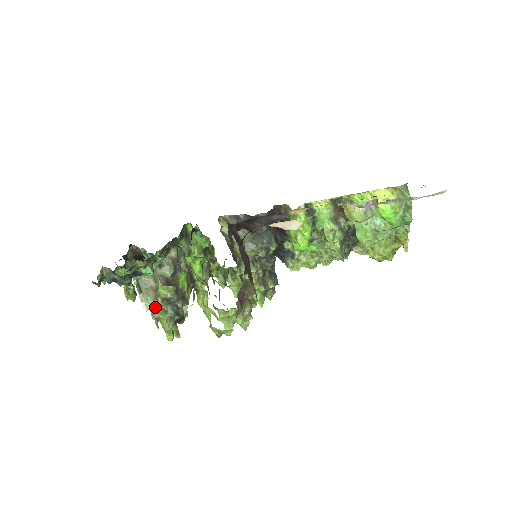
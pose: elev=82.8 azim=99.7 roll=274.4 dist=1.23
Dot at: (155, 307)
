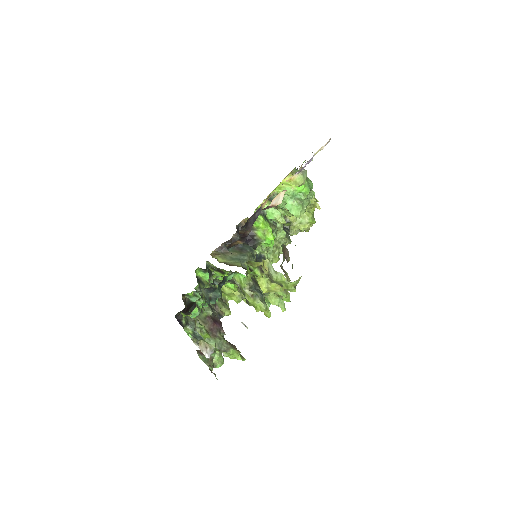
Dot at: (218, 343)
